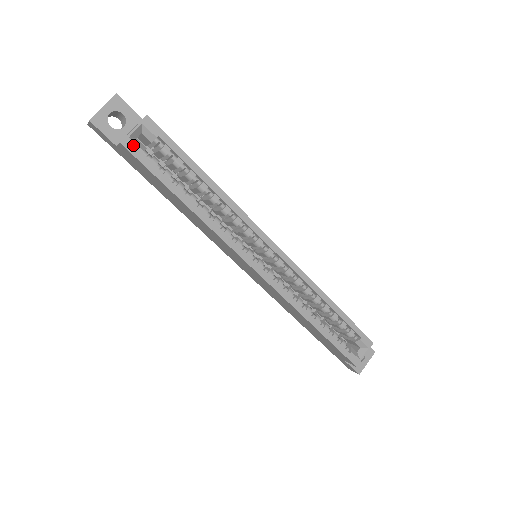
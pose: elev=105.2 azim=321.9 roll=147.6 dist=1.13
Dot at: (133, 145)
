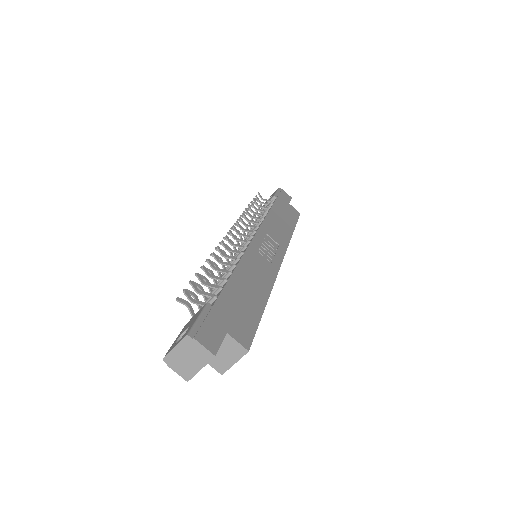
Dot at: occluded
